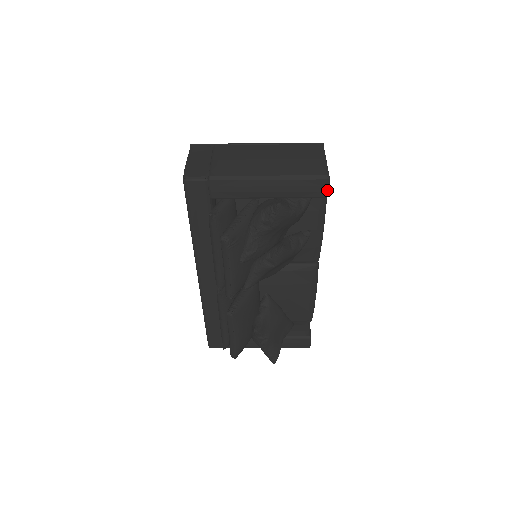
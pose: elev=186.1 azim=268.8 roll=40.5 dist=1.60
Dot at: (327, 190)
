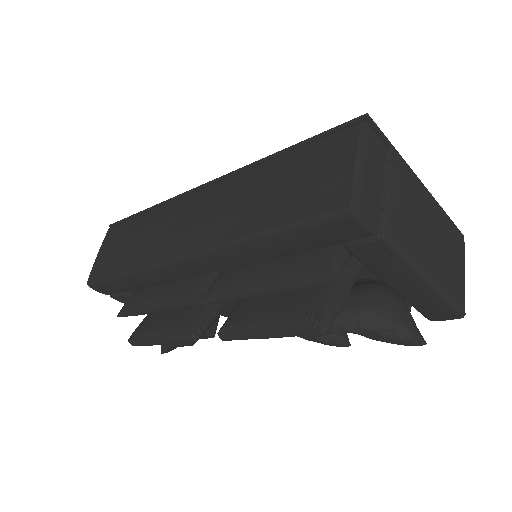
Dot at: (443, 320)
